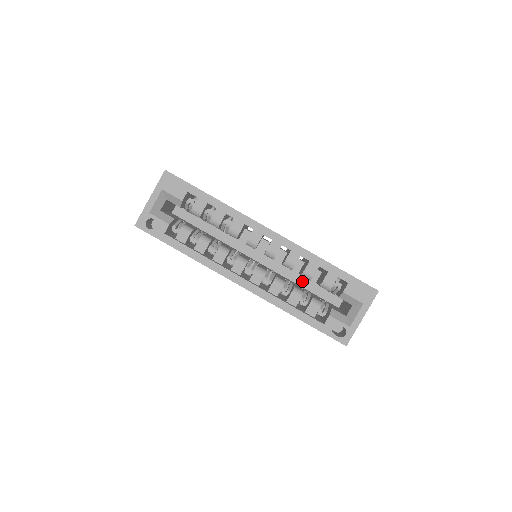
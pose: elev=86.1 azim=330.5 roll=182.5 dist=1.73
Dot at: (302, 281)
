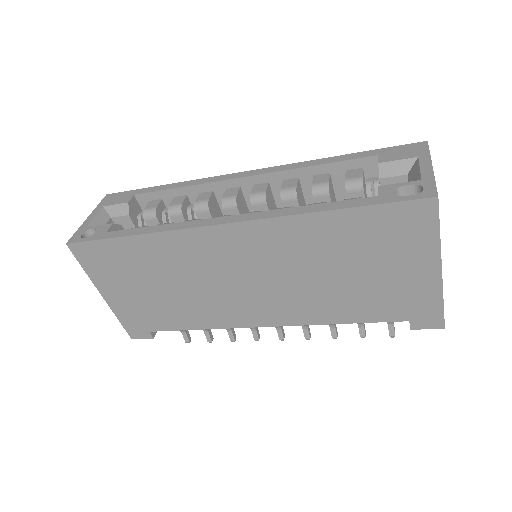
Dot at: occluded
